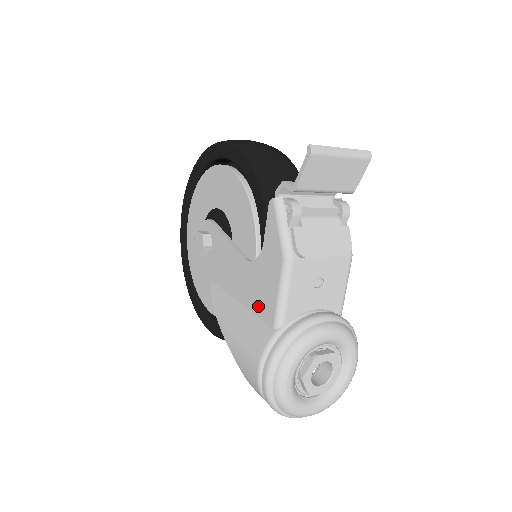
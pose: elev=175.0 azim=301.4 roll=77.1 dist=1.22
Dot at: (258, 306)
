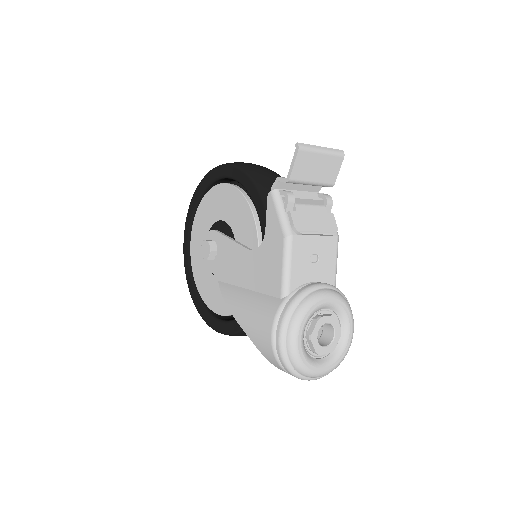
Dot at: (265, 285)
